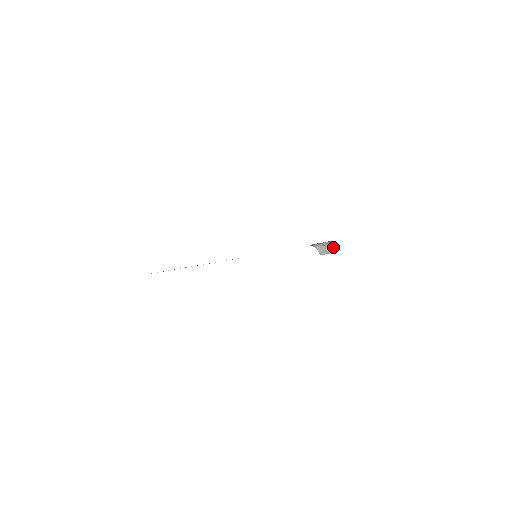
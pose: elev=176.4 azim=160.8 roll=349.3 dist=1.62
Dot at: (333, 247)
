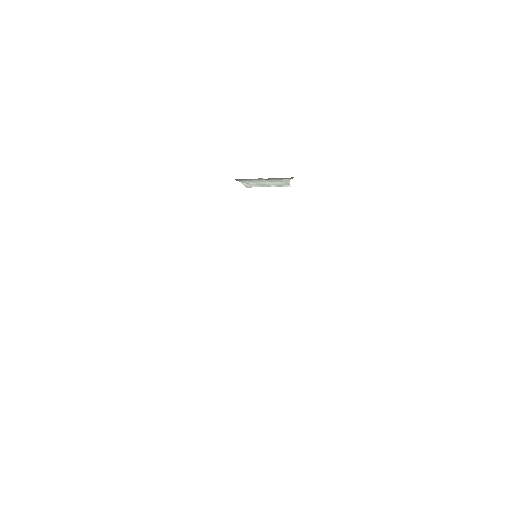
Dot at: (286, 181)
